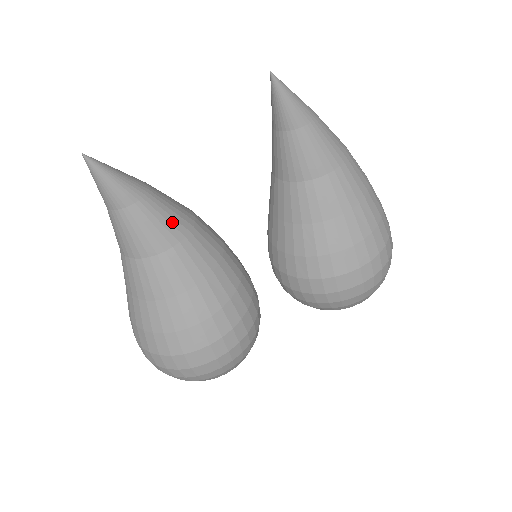
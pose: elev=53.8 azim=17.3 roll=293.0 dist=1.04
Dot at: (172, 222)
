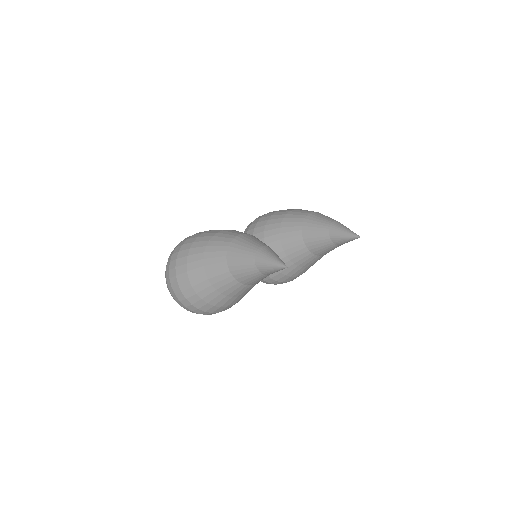
Dot at: occluded
